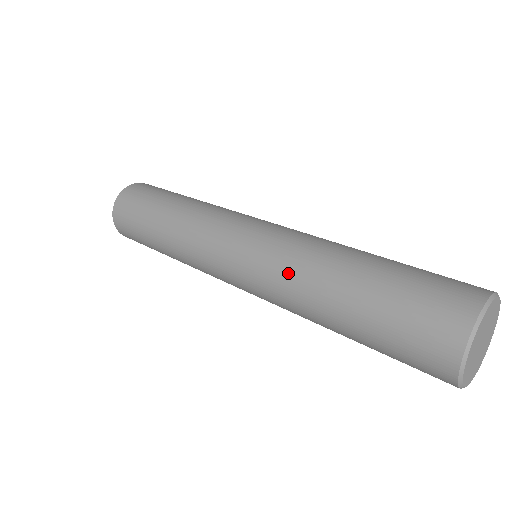
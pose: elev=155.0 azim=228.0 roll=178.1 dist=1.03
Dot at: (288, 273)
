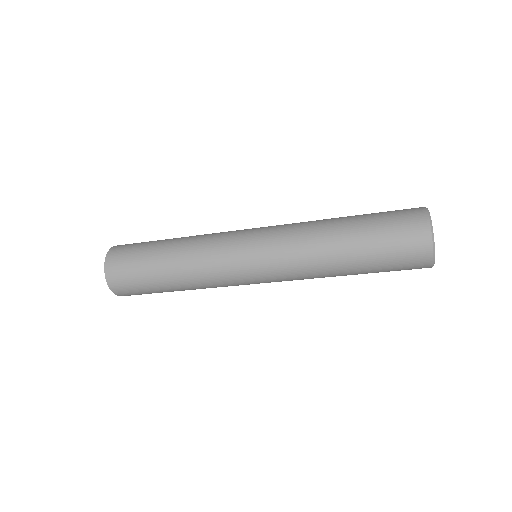
Dot at: (301, 225)
